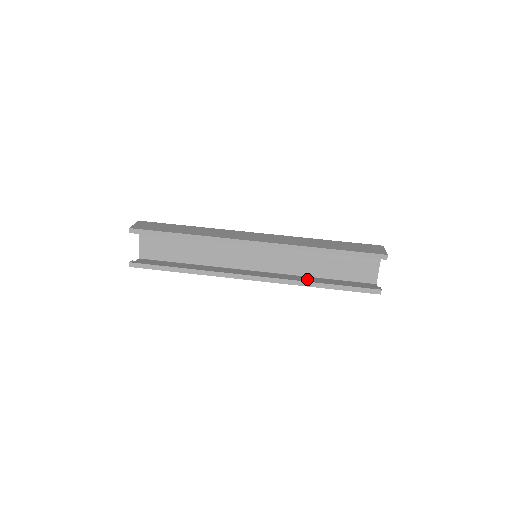
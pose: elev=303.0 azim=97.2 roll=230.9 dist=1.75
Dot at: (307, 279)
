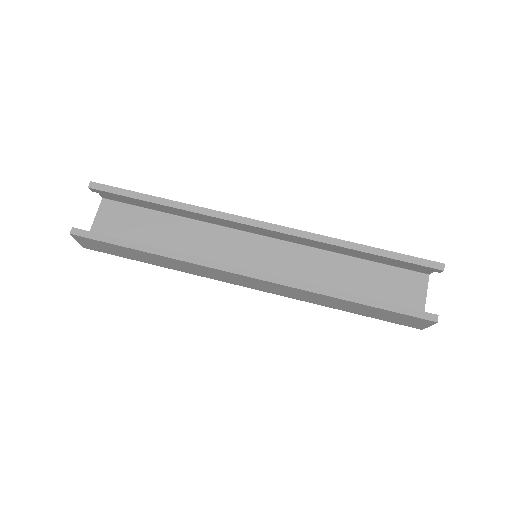
Dot at: occluded
